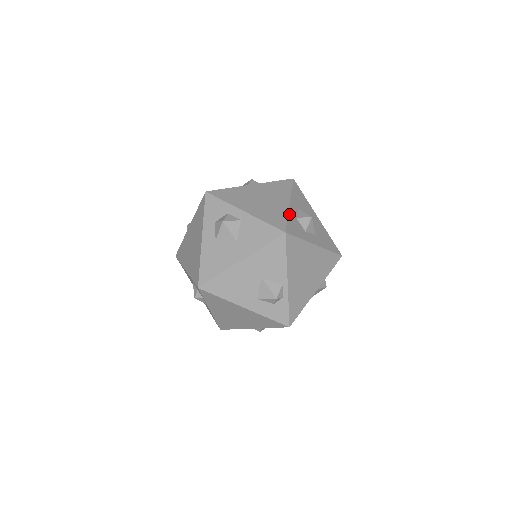
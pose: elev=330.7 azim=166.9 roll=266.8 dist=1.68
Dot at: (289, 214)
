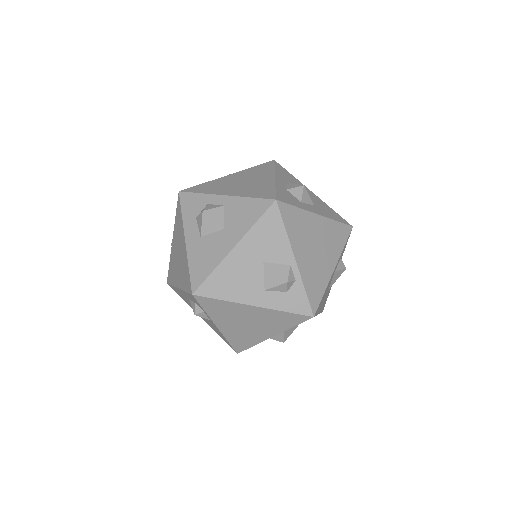
Dot at: (276, 186)
